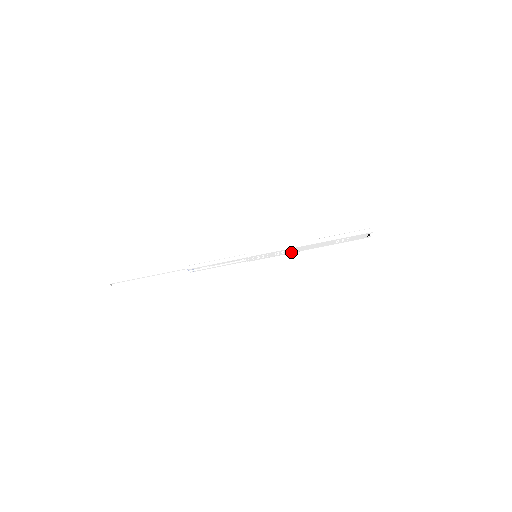
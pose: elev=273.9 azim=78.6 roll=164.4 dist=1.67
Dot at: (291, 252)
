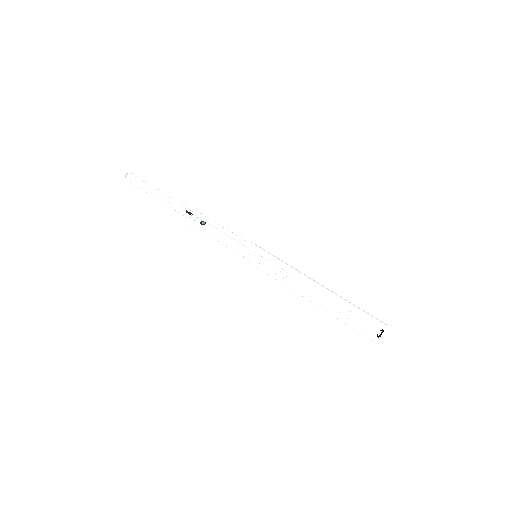
Dot at: (289, 284)
